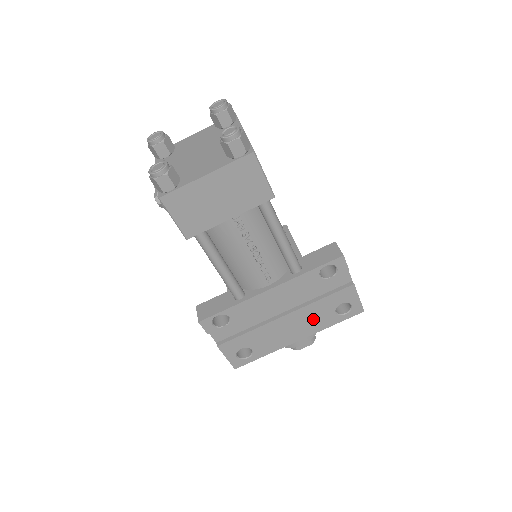
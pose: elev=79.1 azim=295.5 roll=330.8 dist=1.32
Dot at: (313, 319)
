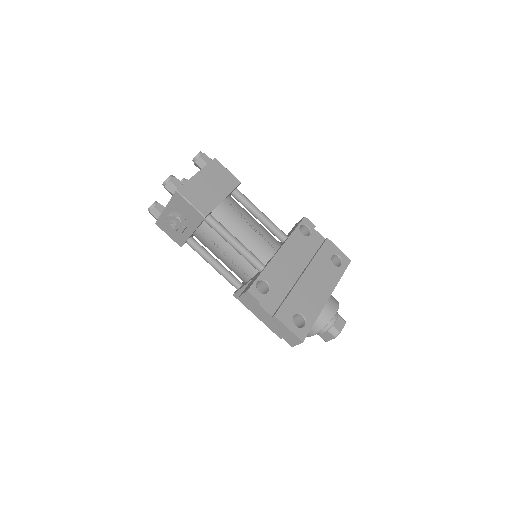
Dot at: (324, 274)
